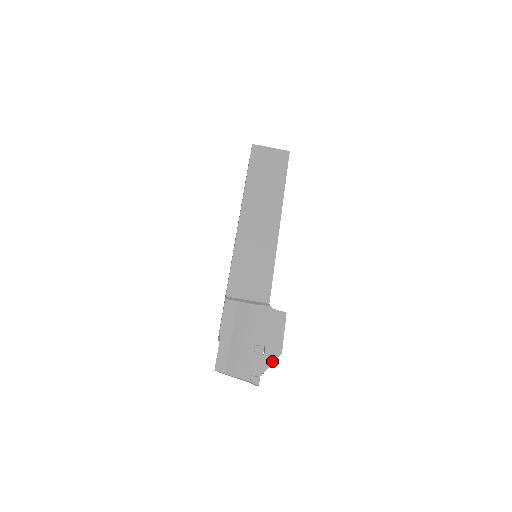
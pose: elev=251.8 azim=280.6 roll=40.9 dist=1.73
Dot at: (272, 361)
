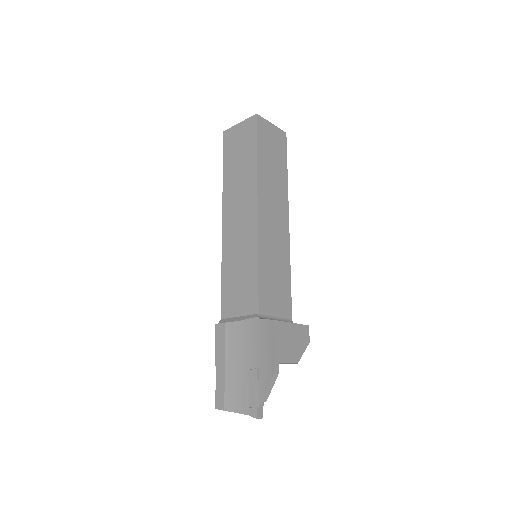
Dot at: (266, 386)
